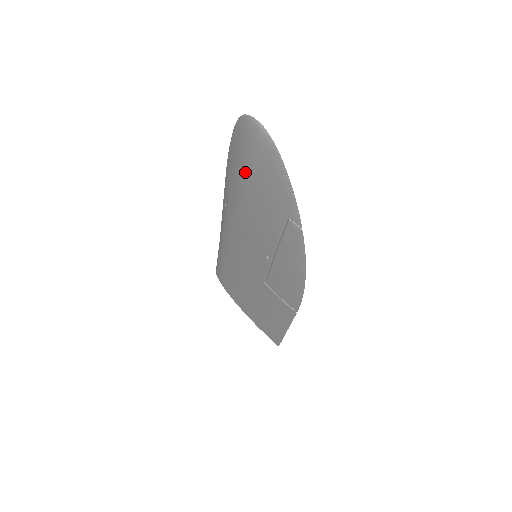
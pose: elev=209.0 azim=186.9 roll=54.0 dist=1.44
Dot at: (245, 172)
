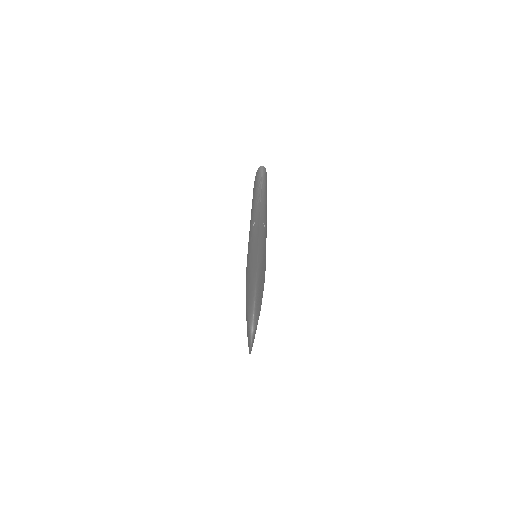
Dot at: (246, 289)
